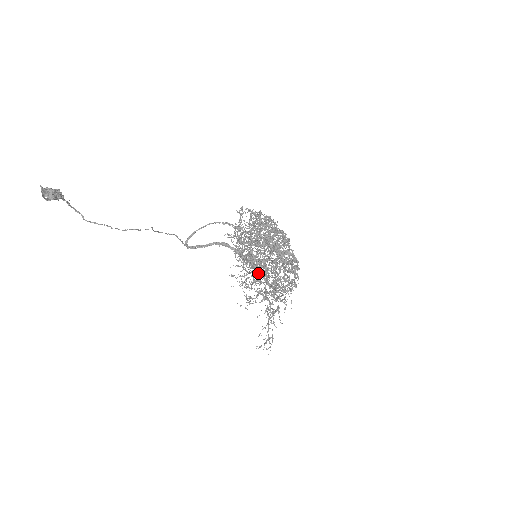
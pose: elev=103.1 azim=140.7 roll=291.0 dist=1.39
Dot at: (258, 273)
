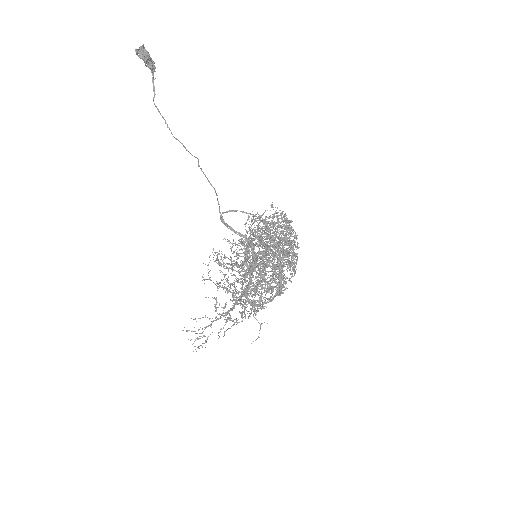
Dot at: occluded
